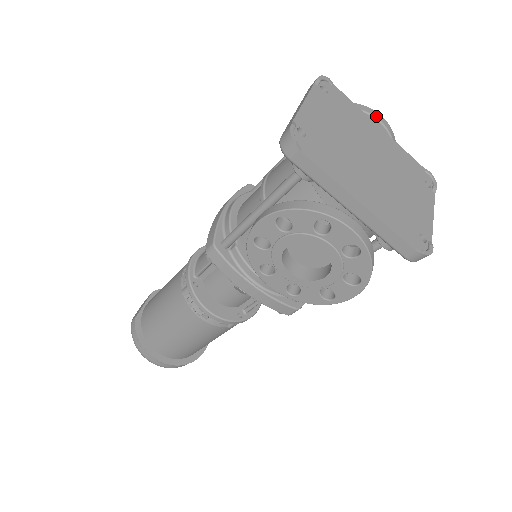
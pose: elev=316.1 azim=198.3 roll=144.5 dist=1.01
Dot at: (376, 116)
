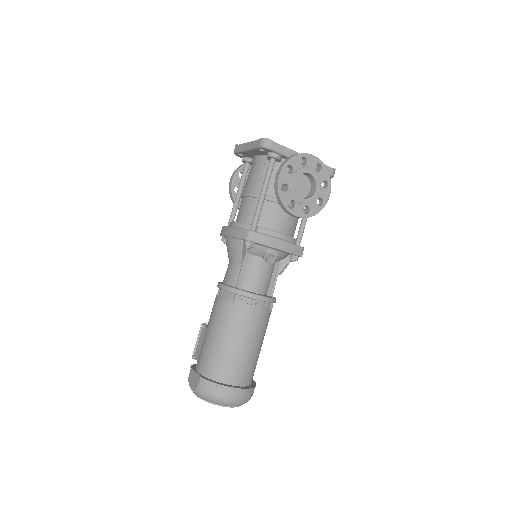
Dot at: occluded
